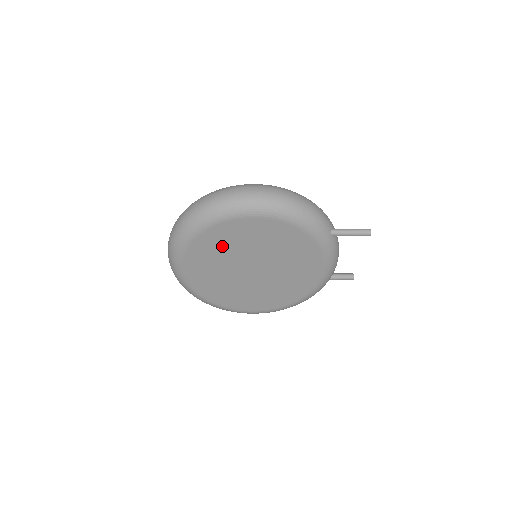
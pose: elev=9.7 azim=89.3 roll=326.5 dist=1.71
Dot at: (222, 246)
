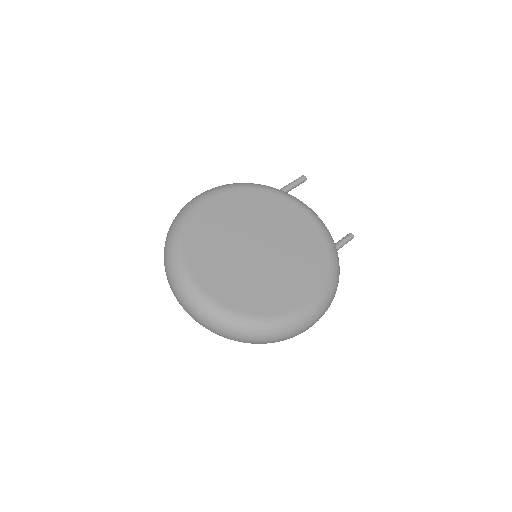
Dot at: occluded
